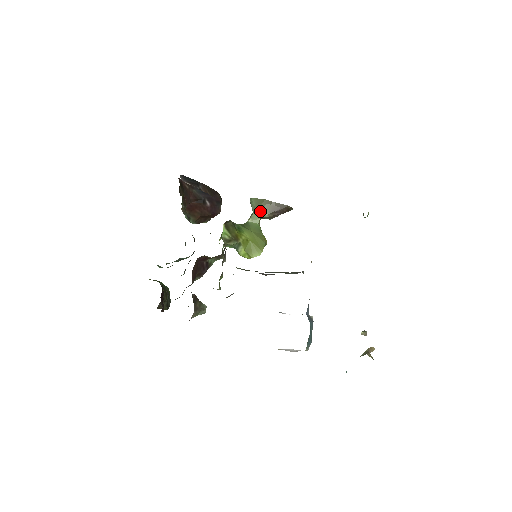
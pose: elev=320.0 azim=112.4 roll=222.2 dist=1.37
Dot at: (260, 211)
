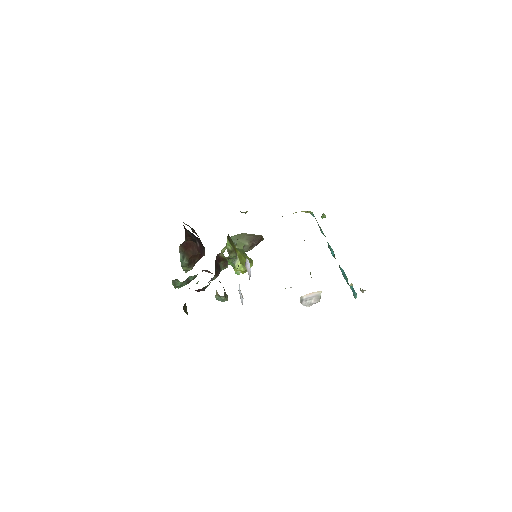
Dot at: (242, 241)
